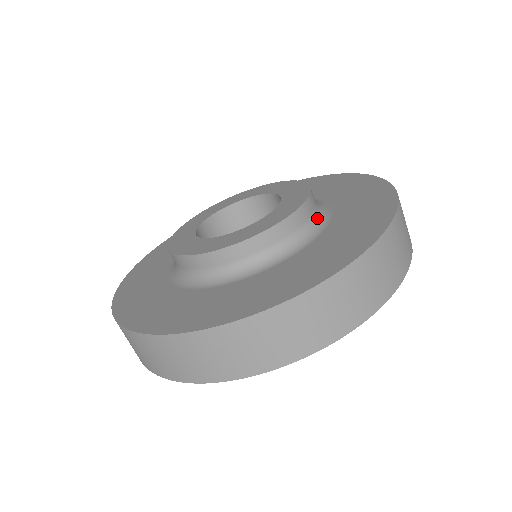
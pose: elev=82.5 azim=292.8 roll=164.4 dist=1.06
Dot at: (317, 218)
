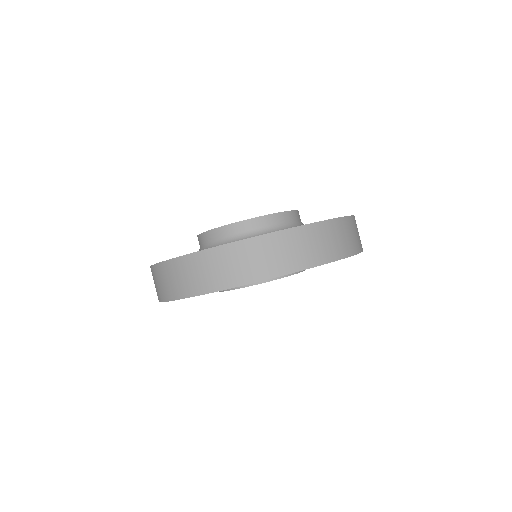
Dot at: (302, 224)
